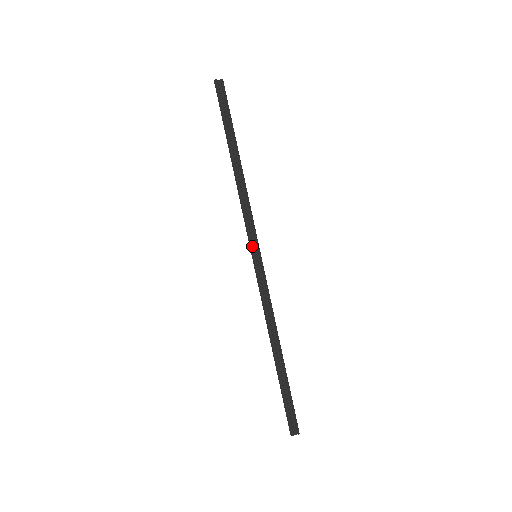
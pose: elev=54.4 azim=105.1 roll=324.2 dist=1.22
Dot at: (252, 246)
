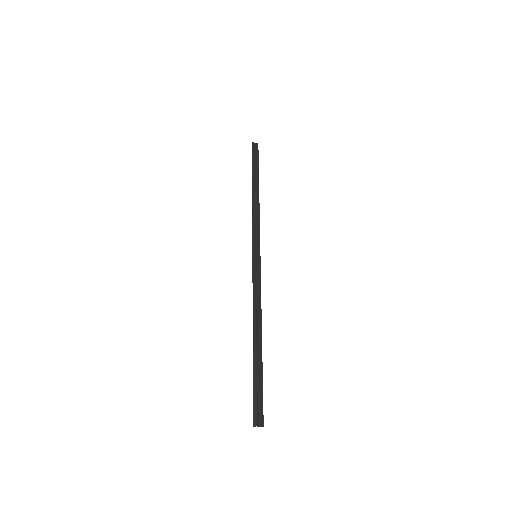
Dot at: (255, 247)
